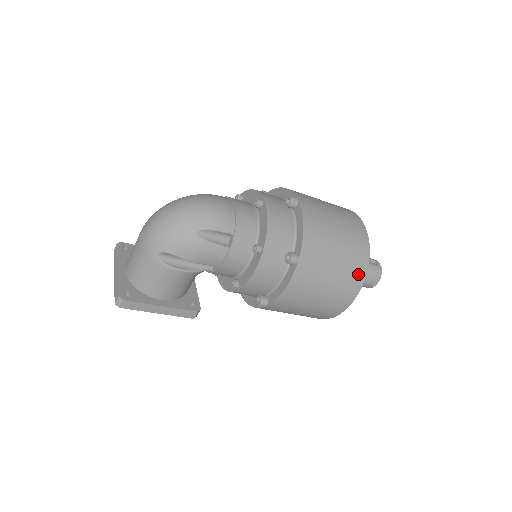
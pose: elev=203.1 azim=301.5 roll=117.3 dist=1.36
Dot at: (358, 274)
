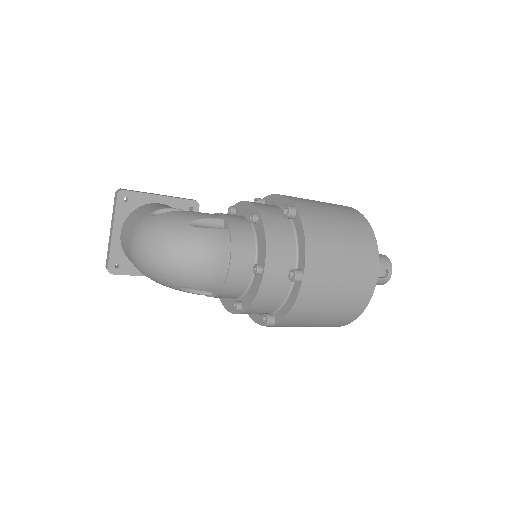
Dot at: (336, 325)
